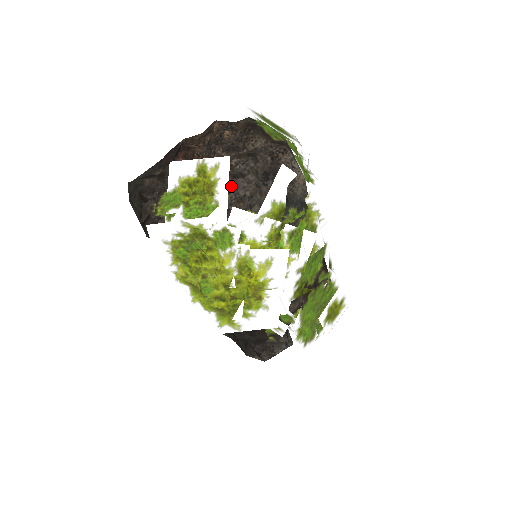
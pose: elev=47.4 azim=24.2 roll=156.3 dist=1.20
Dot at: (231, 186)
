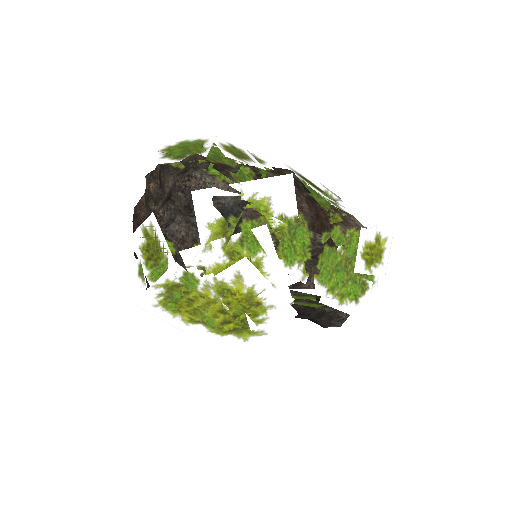
Dot at: (169, 235)
